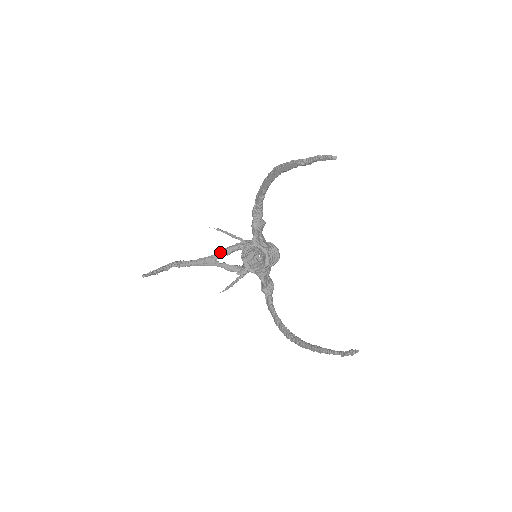
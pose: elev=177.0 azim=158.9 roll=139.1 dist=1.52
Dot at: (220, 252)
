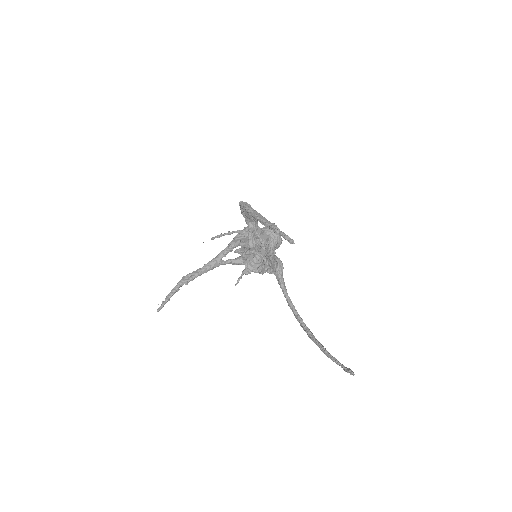
Dot at: (222, 252)
